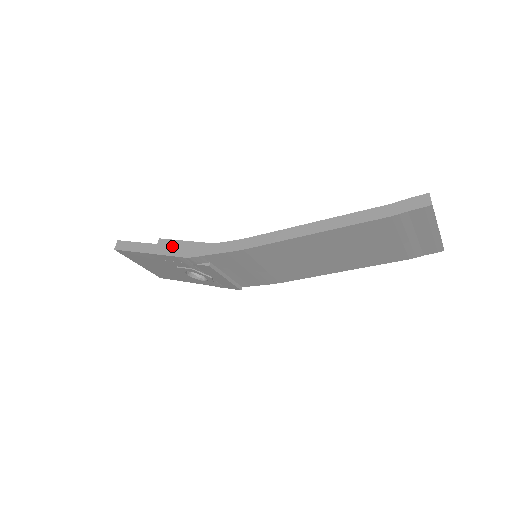
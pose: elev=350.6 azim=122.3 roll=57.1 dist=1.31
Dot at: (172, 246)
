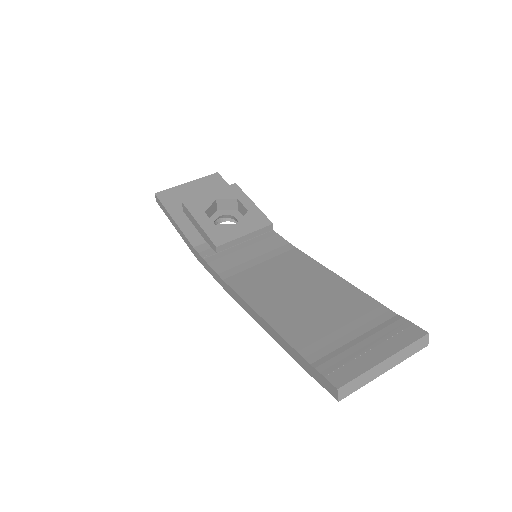
Dot at: (185, 237)
